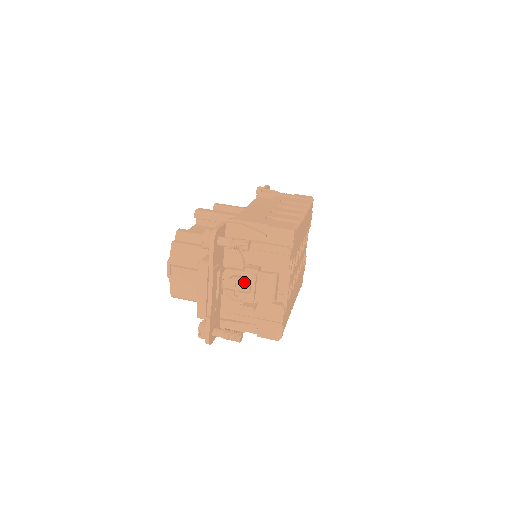
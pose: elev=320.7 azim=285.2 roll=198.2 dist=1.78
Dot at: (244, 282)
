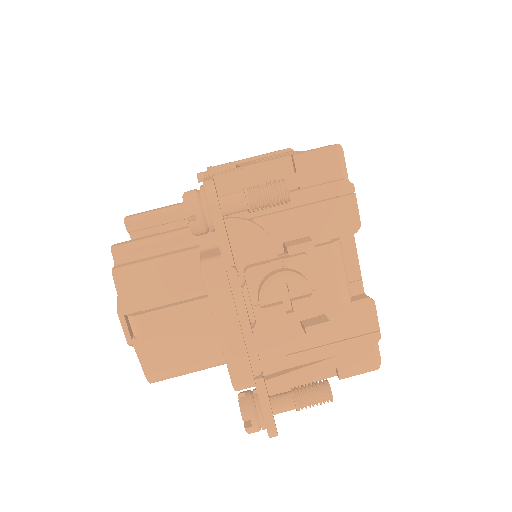
Dot at: (296, 275)
